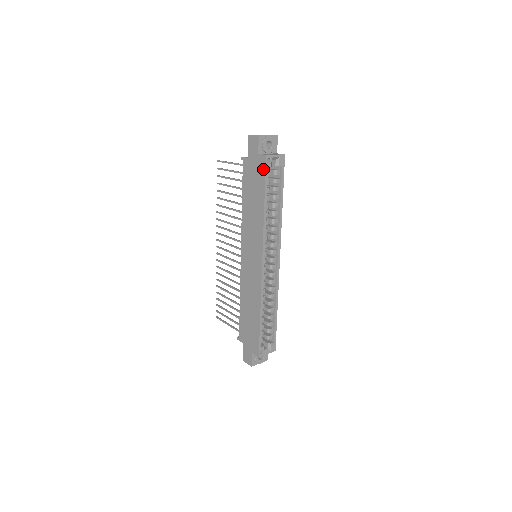
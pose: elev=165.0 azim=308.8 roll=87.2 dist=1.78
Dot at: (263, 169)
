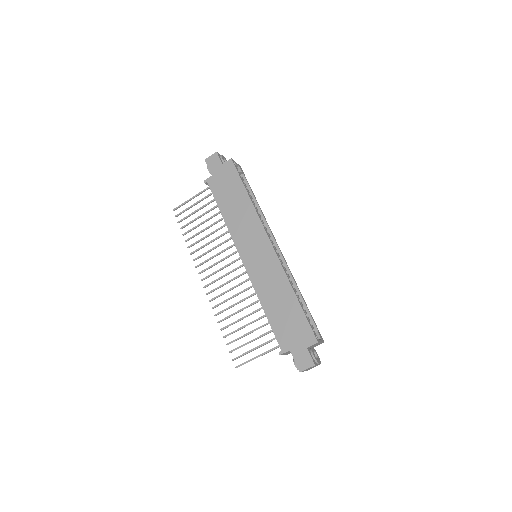
Dot at: (233, 170)
